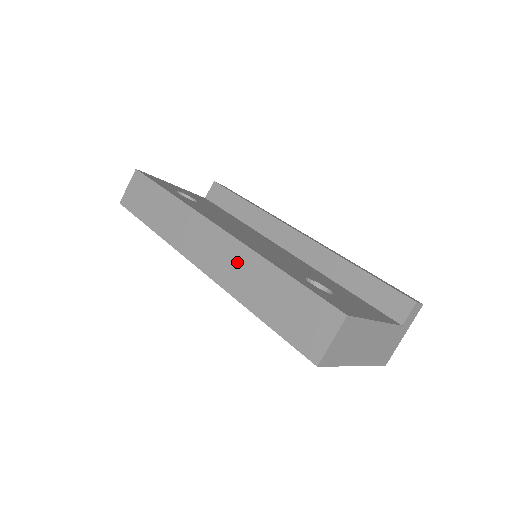
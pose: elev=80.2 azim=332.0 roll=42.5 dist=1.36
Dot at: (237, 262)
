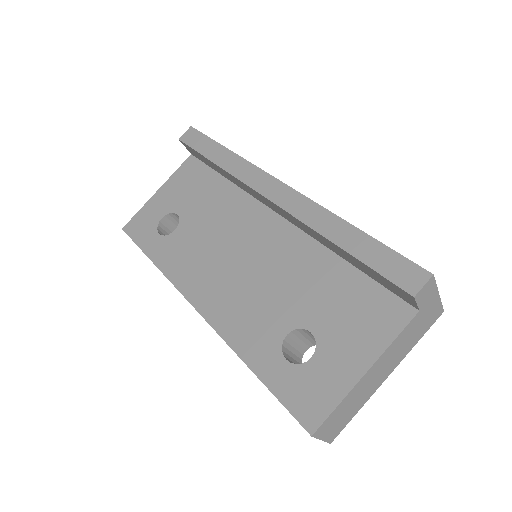
Dot at: occluded
